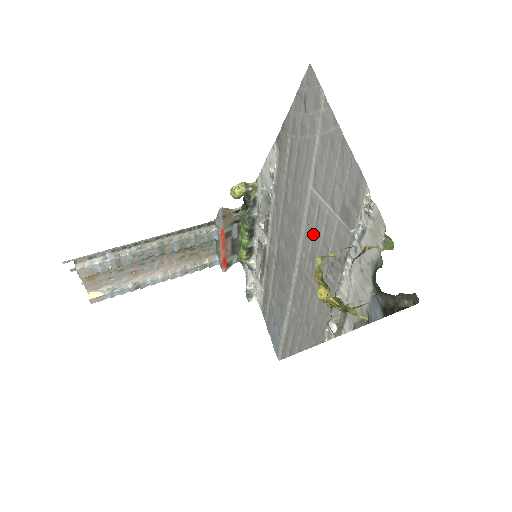
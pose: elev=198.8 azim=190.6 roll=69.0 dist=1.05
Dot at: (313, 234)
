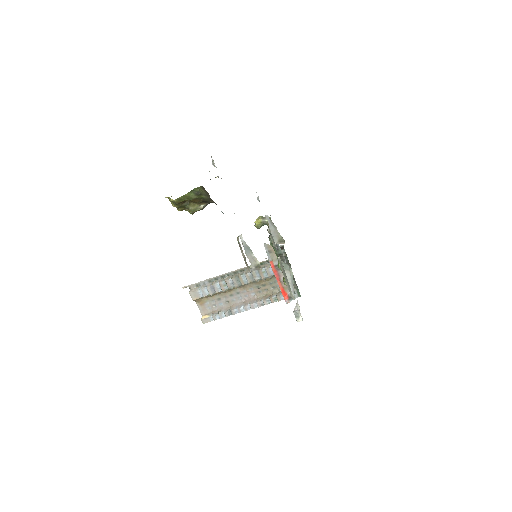
Dot at: occluded
